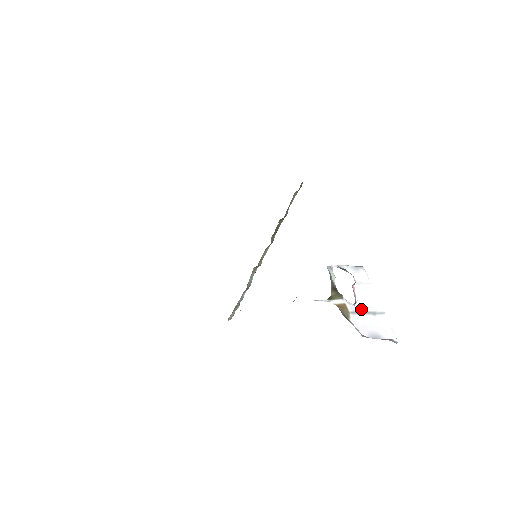
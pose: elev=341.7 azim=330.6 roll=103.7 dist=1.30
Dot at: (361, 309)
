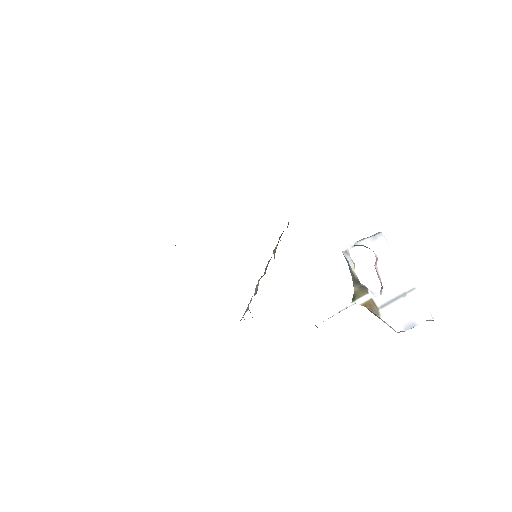
Dot at: (390, 296)
